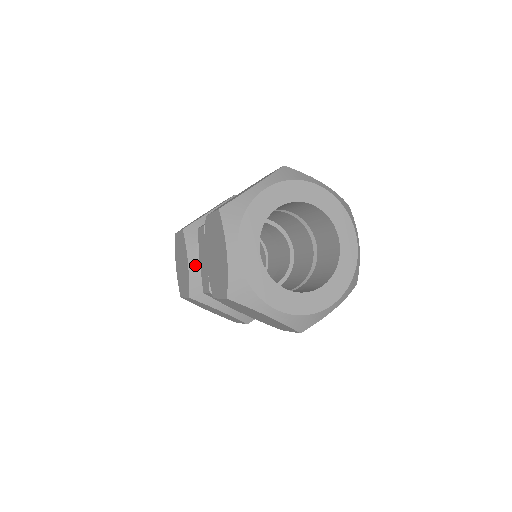
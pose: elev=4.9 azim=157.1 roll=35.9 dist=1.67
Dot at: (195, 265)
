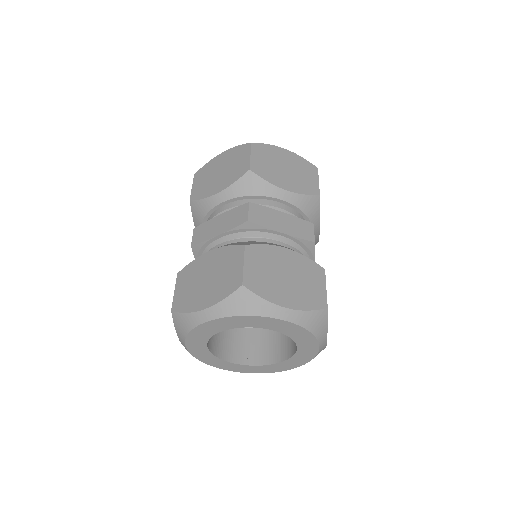
Dot at: occluded
